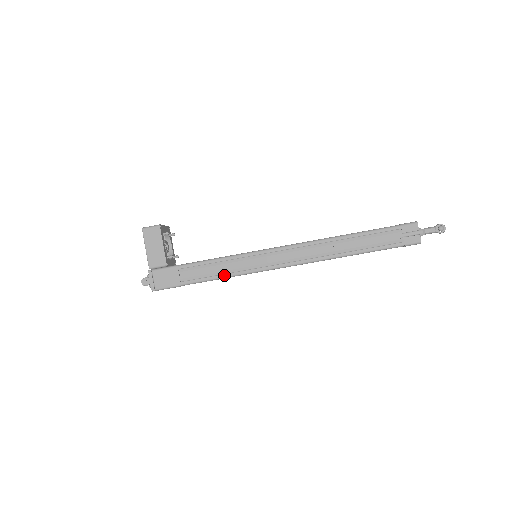
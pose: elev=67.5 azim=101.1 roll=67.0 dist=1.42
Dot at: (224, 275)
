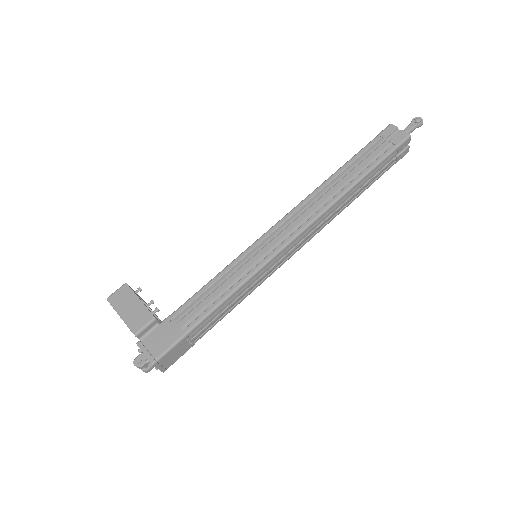
Dot at: (231, 289)
